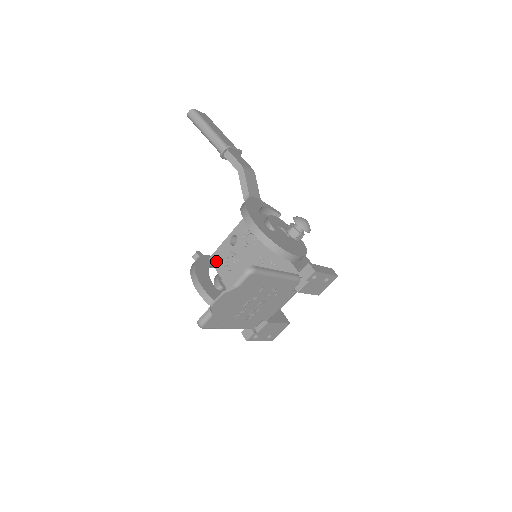
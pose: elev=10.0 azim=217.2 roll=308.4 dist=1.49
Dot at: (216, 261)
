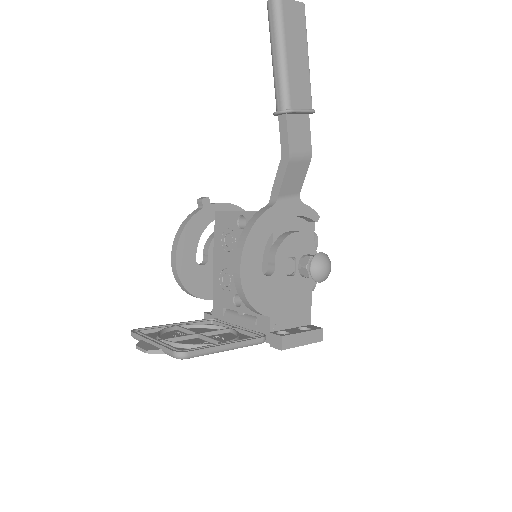
Dot at: (218, 223)
